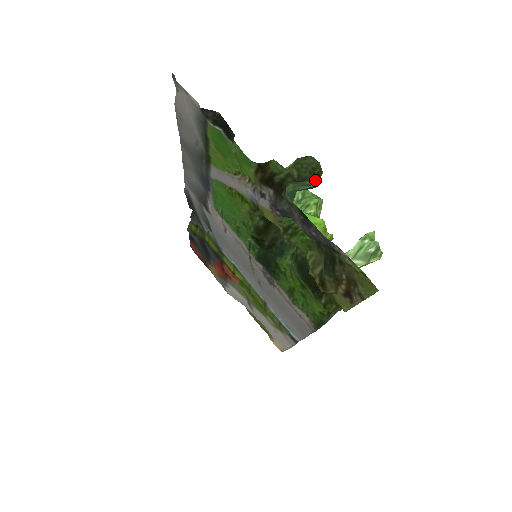
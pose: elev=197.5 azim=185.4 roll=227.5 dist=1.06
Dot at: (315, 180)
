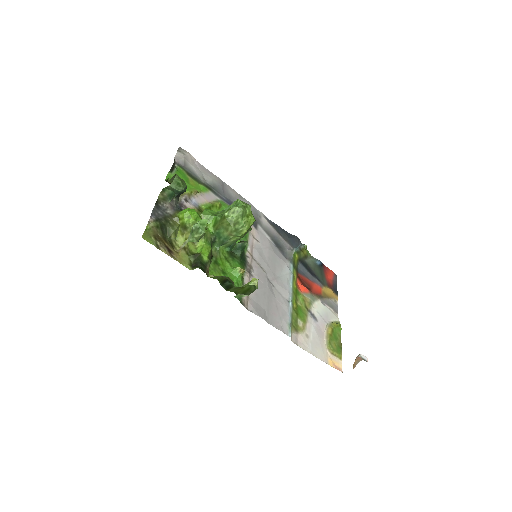
Dot at: (183, 188)
